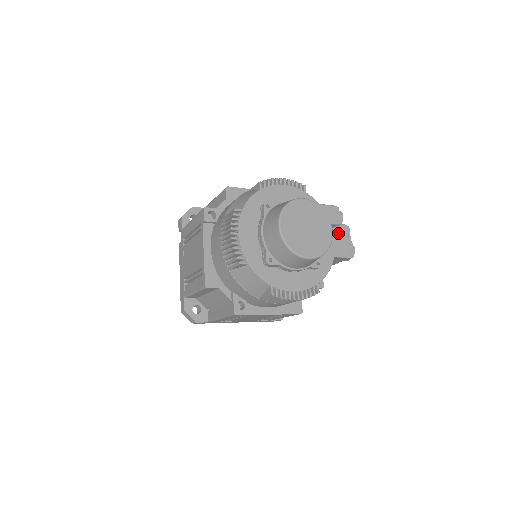
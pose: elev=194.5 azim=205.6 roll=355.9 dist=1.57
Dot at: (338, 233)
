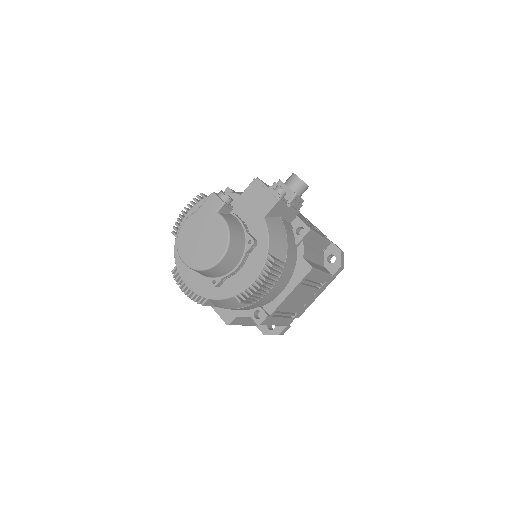
Dot at: (252, 195)
